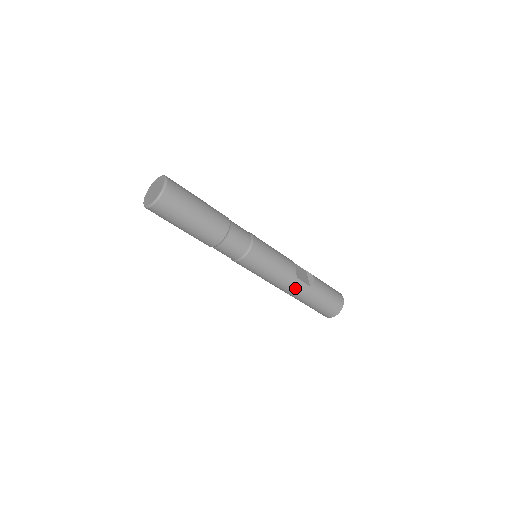
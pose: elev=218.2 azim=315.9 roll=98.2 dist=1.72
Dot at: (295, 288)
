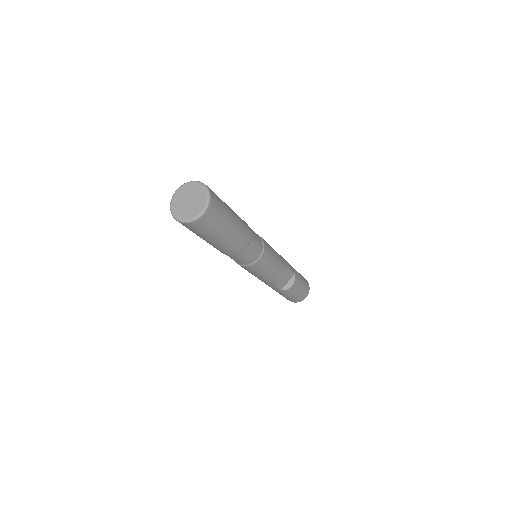
Dot at: (268, 285)
